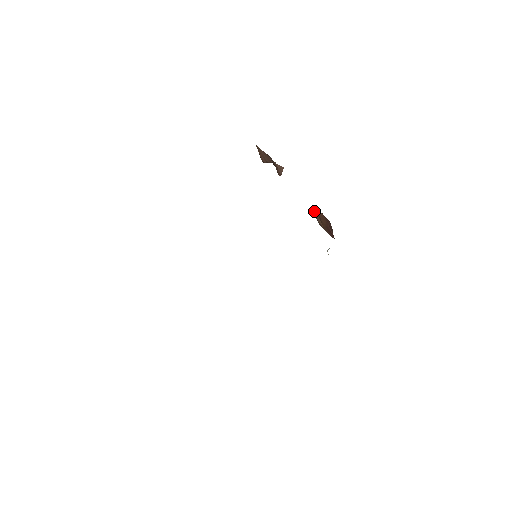
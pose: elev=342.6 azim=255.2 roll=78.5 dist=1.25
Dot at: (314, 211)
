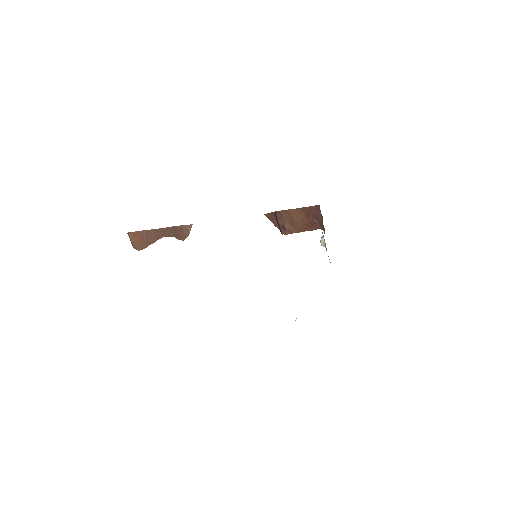
Dot at: (278, 220)
